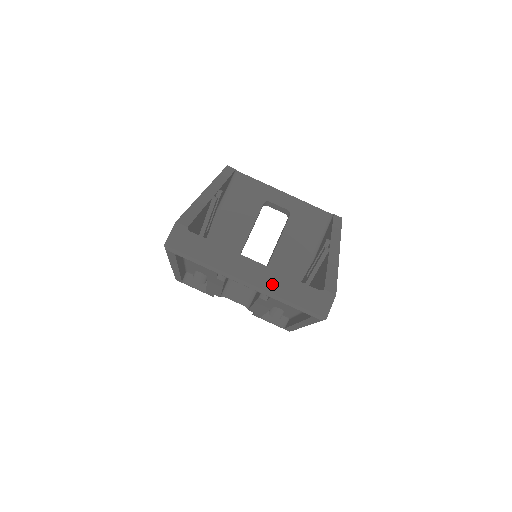
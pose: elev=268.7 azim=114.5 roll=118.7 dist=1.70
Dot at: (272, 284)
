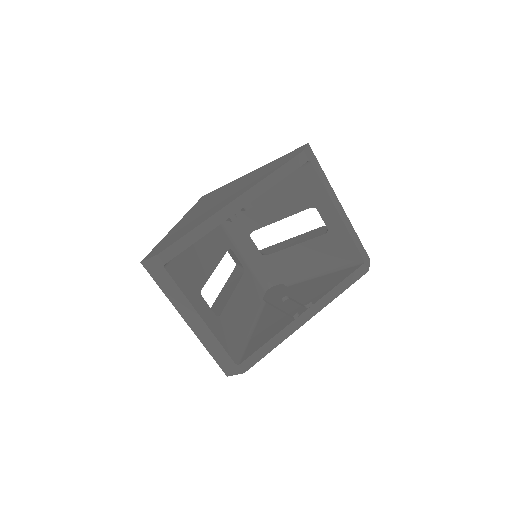
Dot at: (204, 337)
